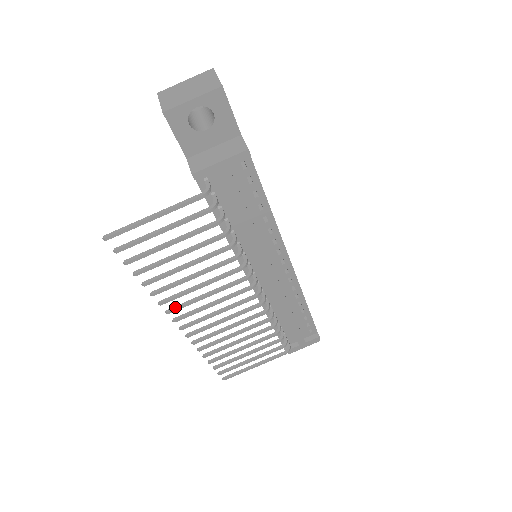
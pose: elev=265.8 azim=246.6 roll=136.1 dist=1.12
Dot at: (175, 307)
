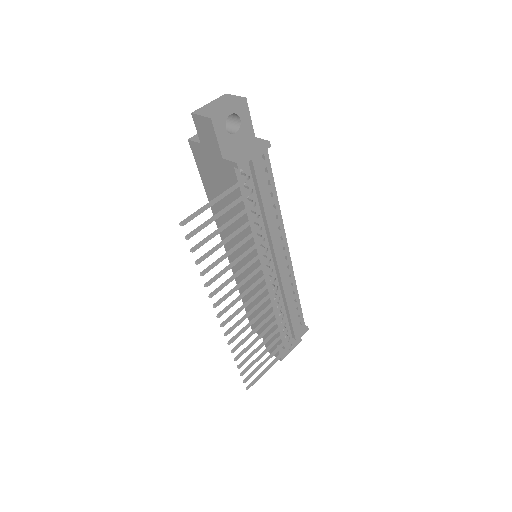
Dot at: (220, 300)
